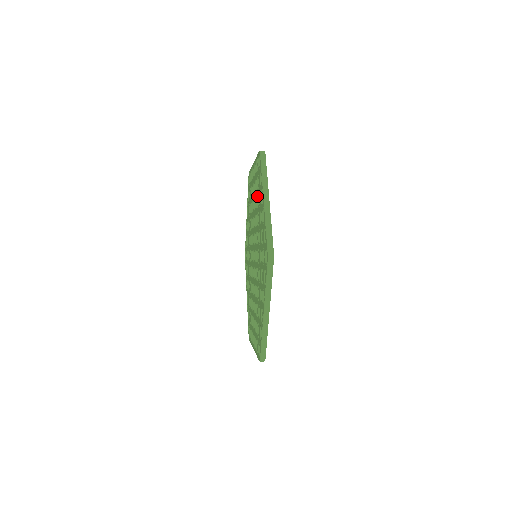
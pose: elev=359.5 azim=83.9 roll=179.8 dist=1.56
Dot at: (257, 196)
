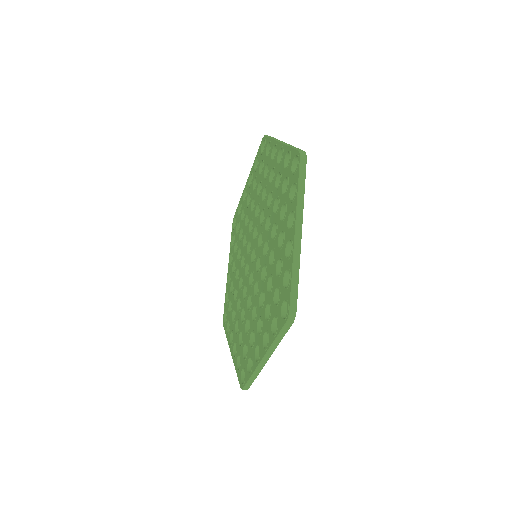
Dot at: (260, 180)
